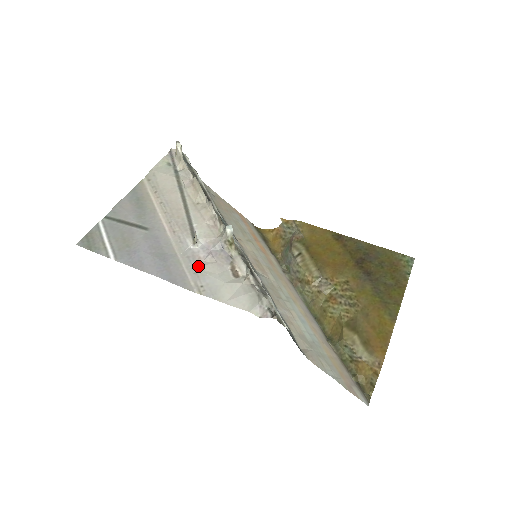
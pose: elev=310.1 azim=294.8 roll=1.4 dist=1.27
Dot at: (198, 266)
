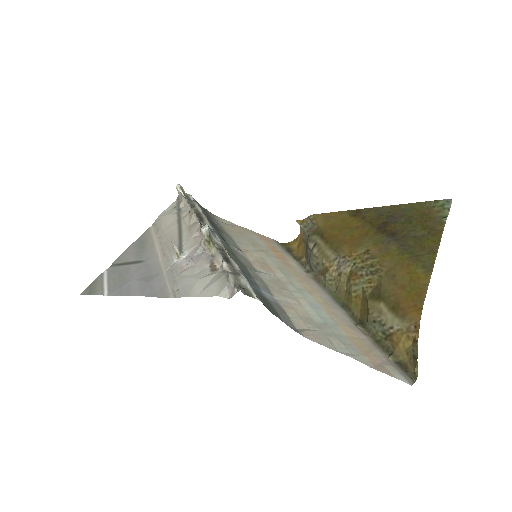
Dot at: (178, 274)
